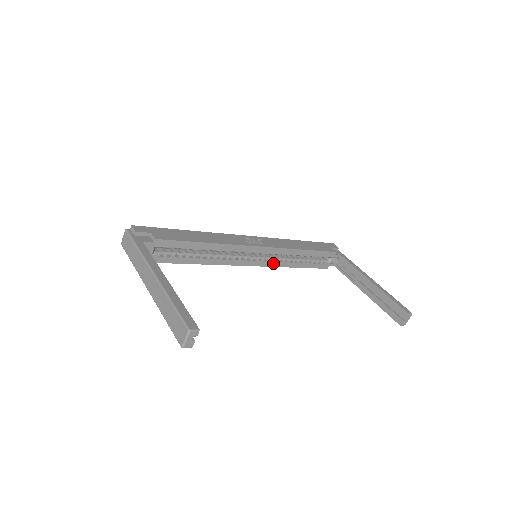
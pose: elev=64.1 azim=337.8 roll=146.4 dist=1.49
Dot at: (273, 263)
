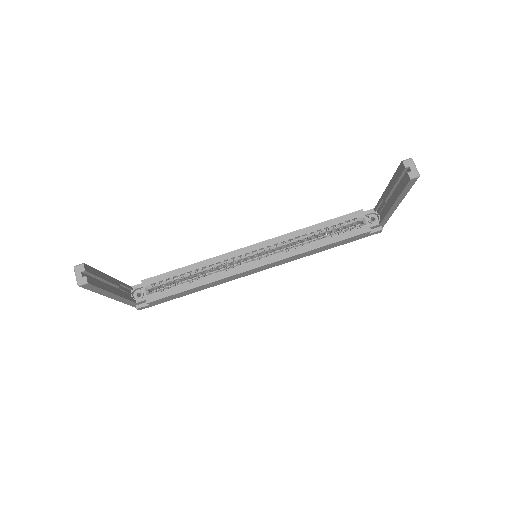
Dot at: (284, 254)
